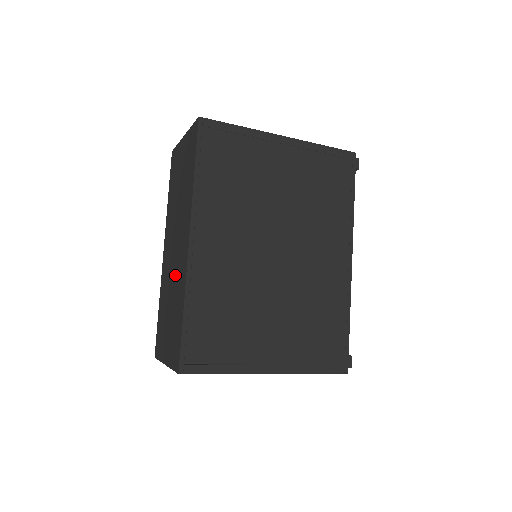
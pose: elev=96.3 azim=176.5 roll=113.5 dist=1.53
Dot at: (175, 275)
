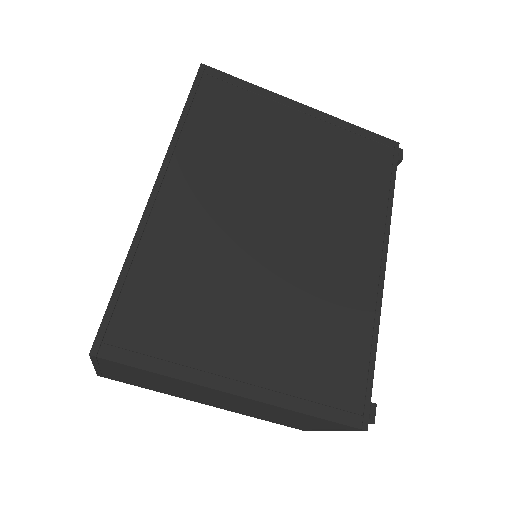
Dot at: occluded
